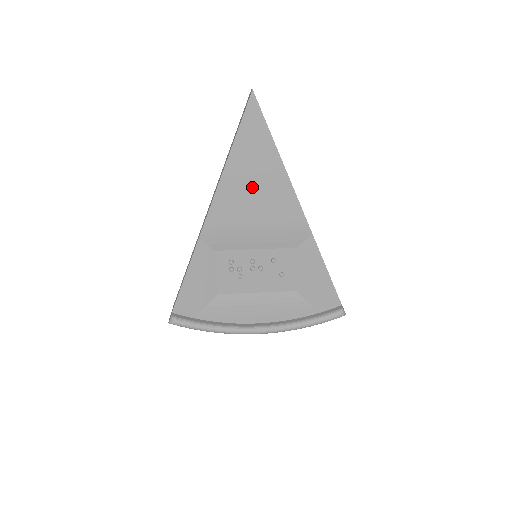
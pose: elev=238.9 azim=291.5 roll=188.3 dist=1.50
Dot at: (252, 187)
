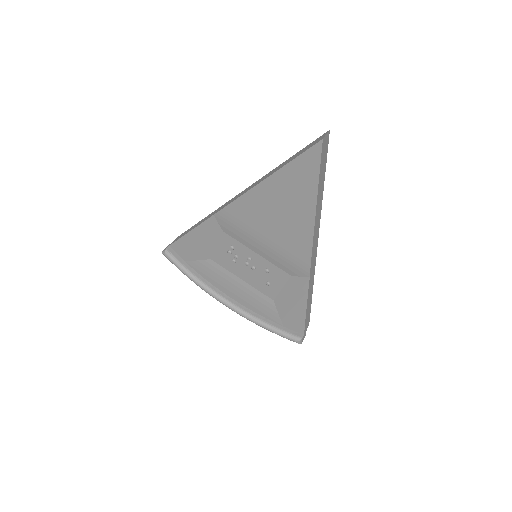
Dot at: (278, 212)
